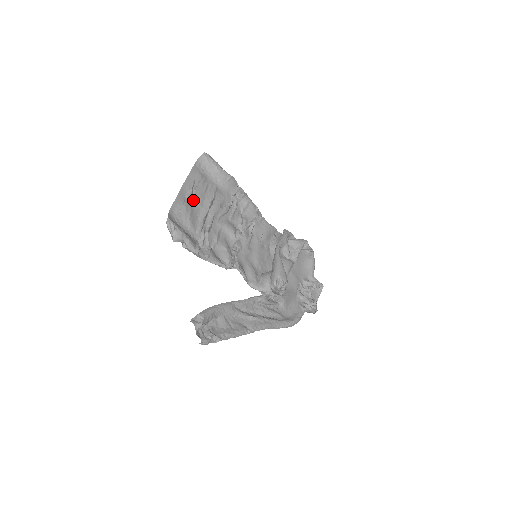
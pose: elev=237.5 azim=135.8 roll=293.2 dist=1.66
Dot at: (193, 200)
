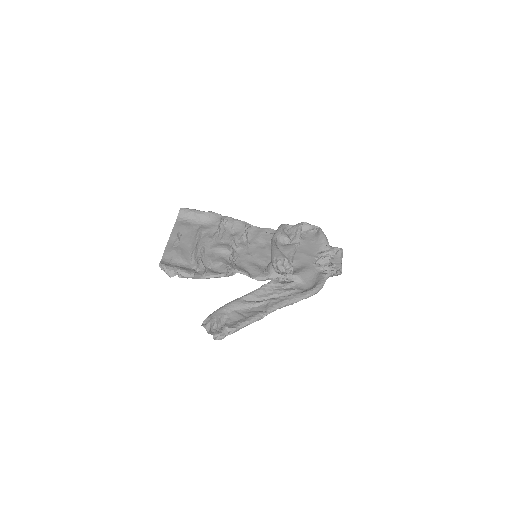
Dot at: (182, 244)
